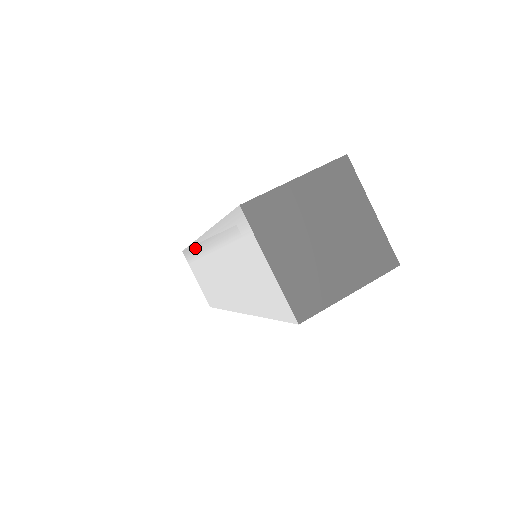
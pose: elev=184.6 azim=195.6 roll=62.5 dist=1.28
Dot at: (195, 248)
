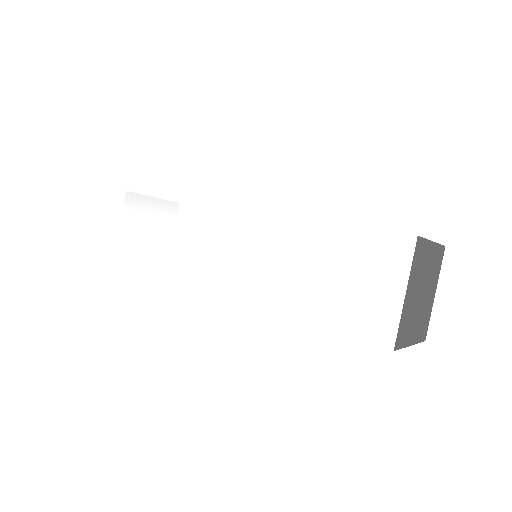
Dot at: (193, 208)
